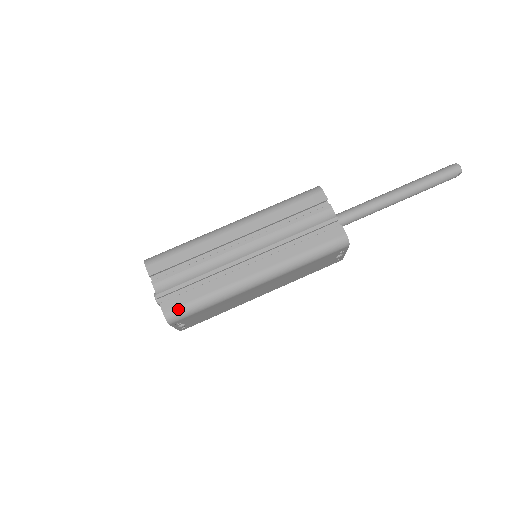
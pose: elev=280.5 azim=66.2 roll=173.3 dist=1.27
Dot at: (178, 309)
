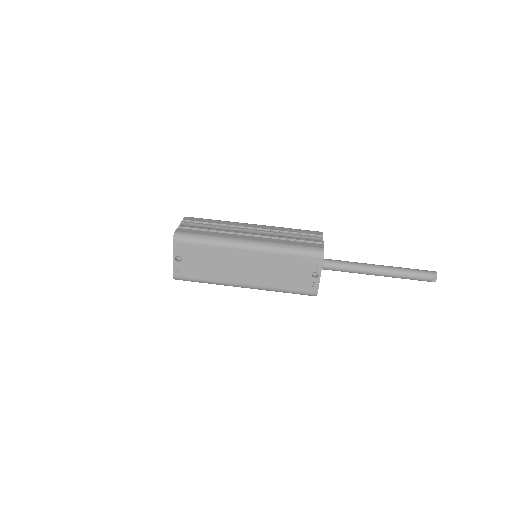
Dot at: (186, 233)
